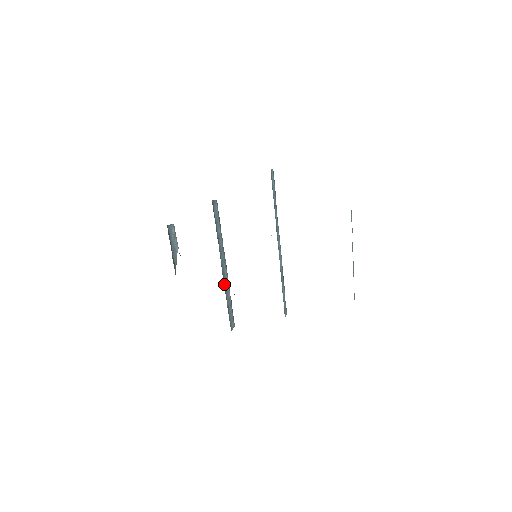
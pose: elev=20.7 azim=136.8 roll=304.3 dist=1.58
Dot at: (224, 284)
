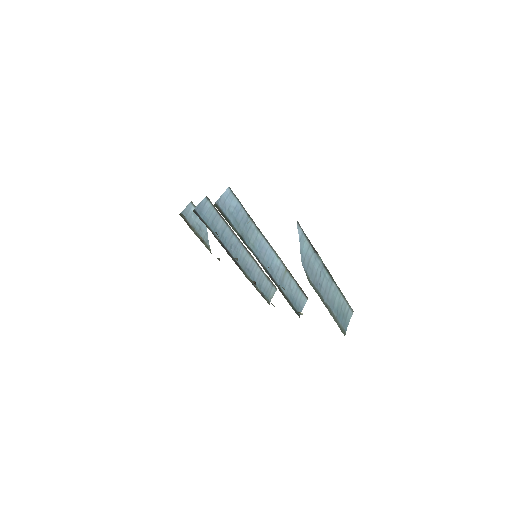
Dot at: (245, 269)
